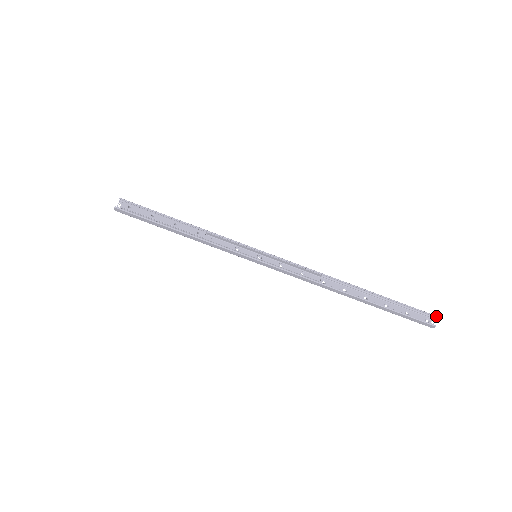
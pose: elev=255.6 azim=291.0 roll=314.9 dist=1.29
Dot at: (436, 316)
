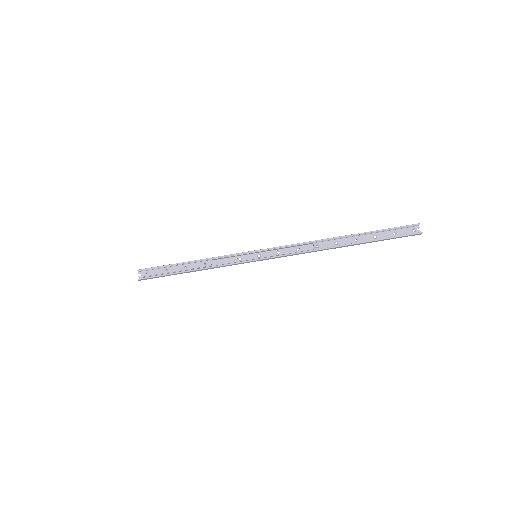
Dot at: (419, 224)
